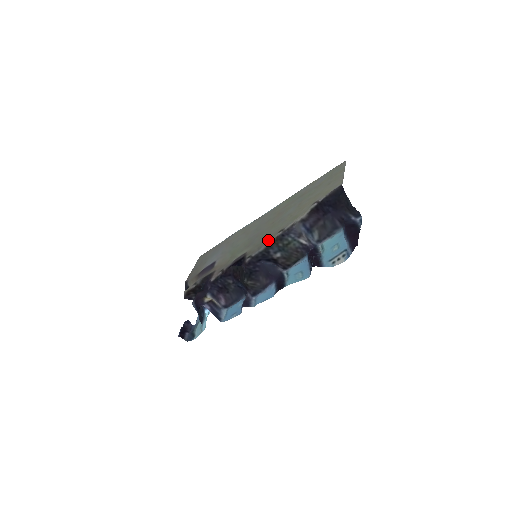
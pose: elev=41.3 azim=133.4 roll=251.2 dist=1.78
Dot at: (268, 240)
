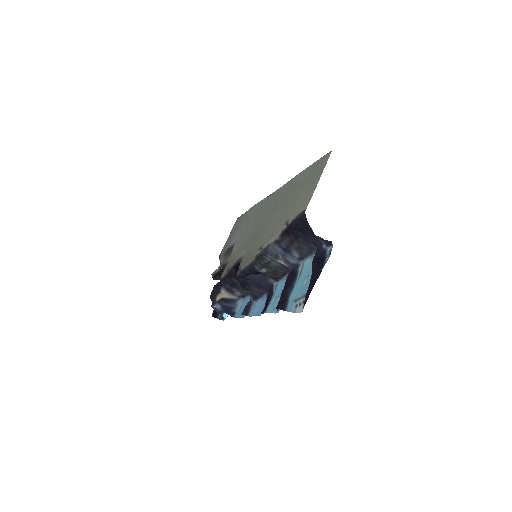
Dot at: (252, 255)
